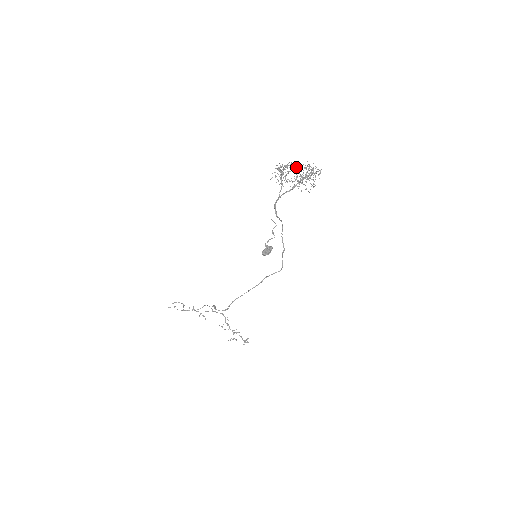
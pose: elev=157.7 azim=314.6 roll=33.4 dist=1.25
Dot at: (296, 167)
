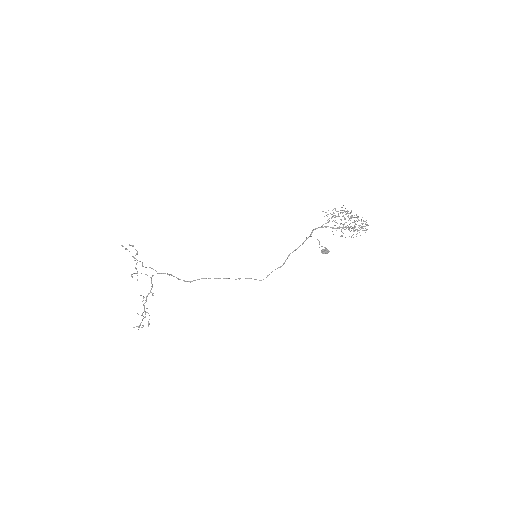
Dot at: occluded
